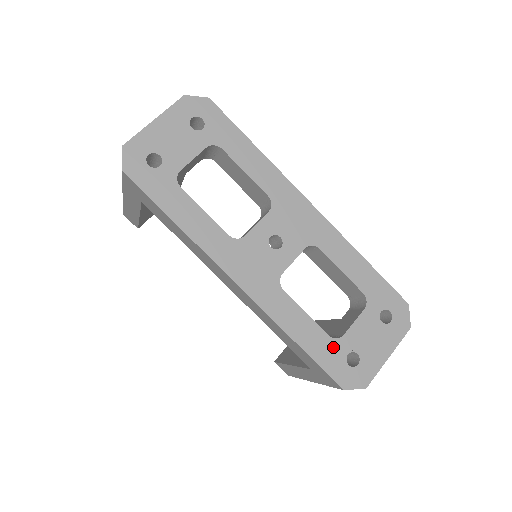
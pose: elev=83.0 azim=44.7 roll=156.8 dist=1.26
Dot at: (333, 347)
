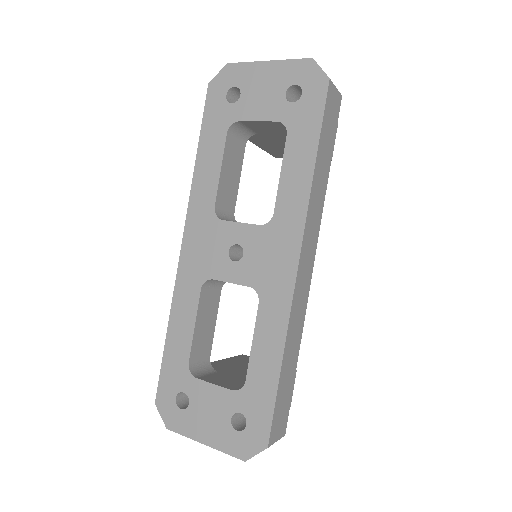
Dot at: (182, 372)
